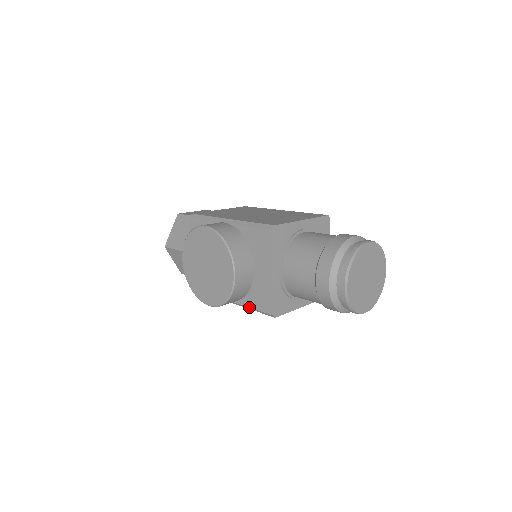
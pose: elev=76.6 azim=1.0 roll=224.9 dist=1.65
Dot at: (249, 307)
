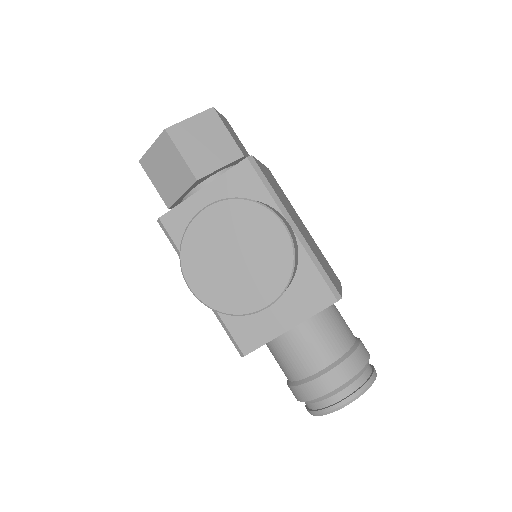
Dot at: (223, 320)
